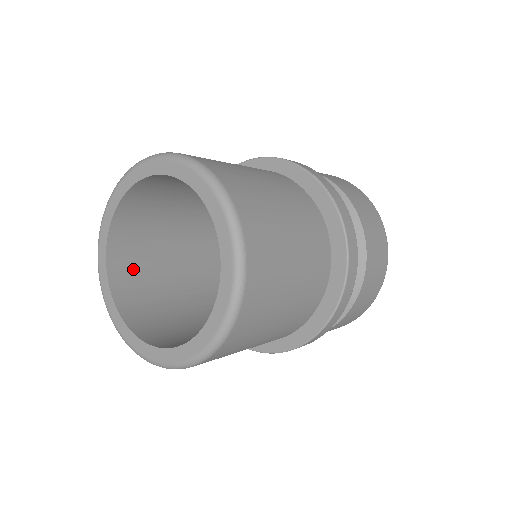
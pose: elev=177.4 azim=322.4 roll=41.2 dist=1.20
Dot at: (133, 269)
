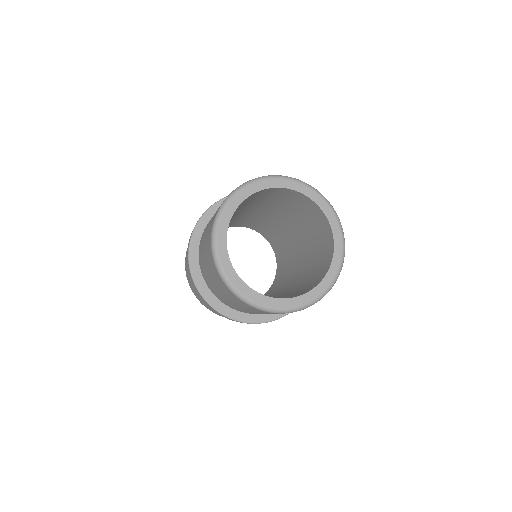
Dot at: occluded
